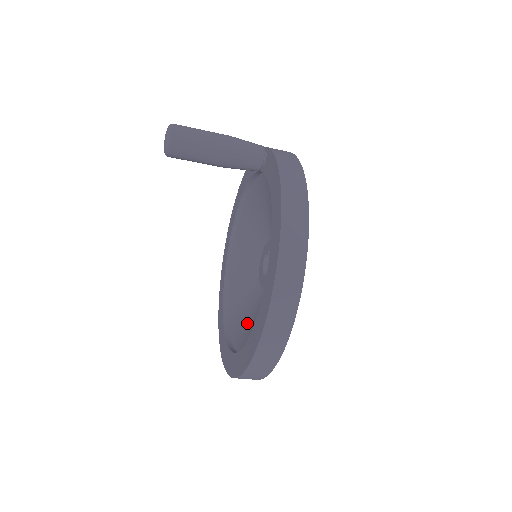
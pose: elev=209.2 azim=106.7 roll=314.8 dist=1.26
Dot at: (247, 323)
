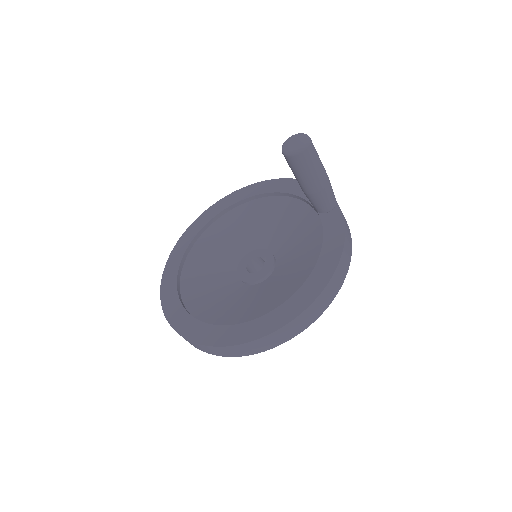
Dot at: (207, 293)
